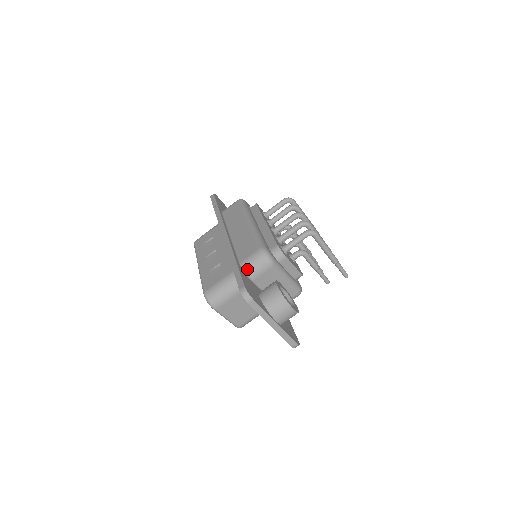
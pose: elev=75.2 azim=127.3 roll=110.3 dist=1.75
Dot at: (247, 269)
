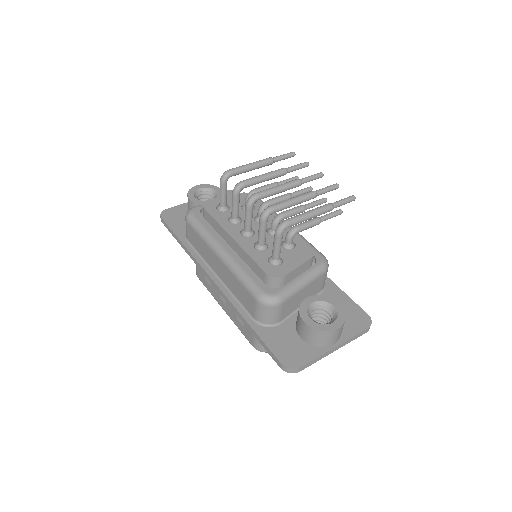
Dot at: (265, 322)
